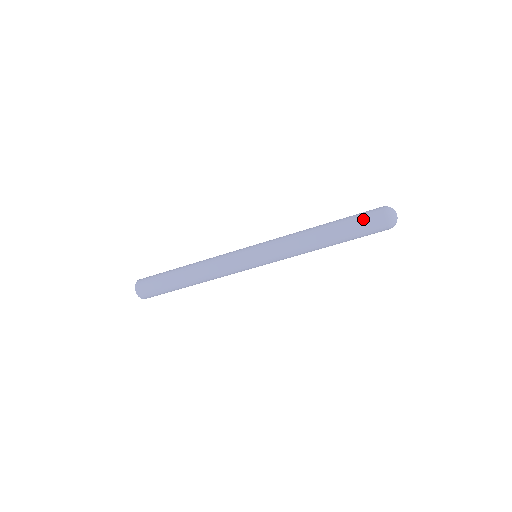
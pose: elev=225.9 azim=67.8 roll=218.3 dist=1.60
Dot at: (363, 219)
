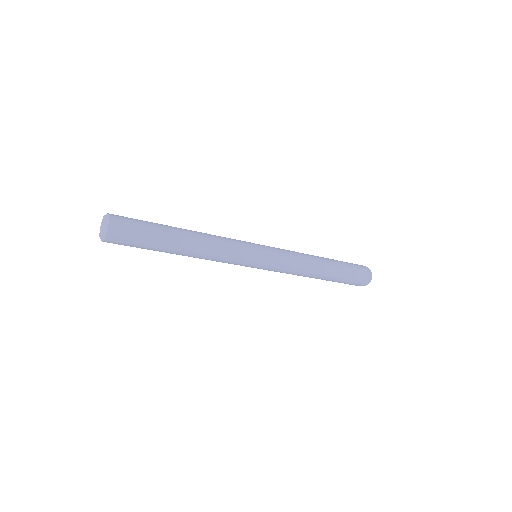
Dot at: (355, 268)
